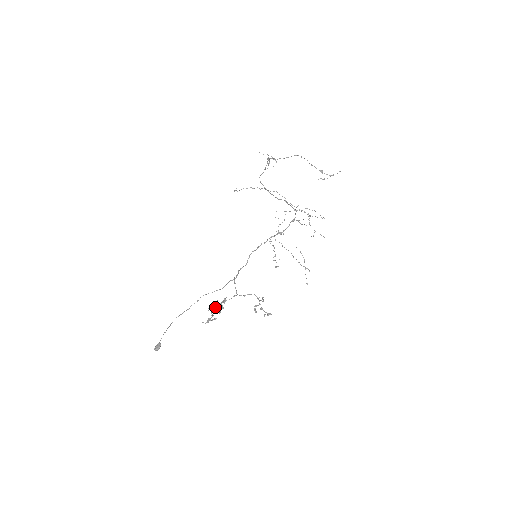
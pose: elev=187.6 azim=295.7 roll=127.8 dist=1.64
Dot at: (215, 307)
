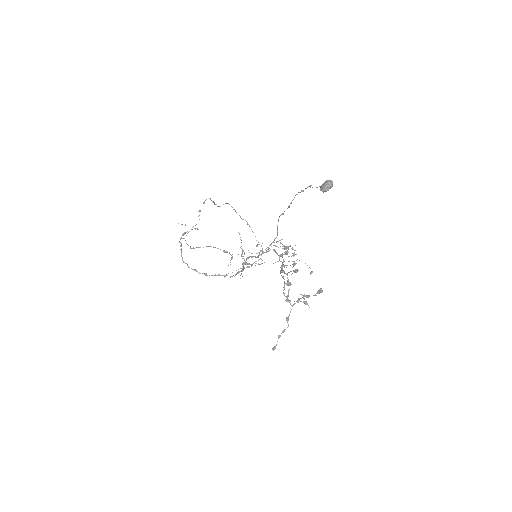
Dot at: (281, 268)
